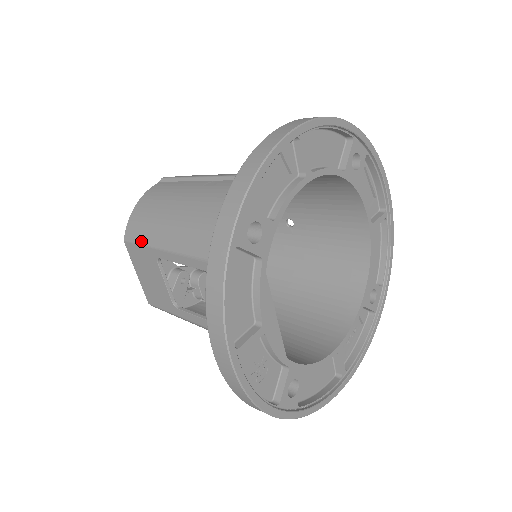
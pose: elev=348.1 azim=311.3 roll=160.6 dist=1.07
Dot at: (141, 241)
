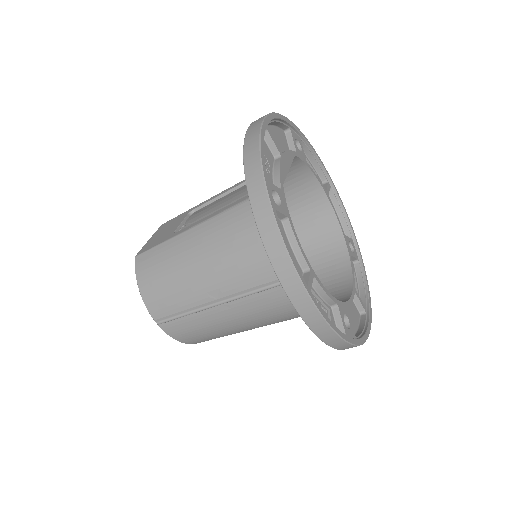
Dot at: occluded
